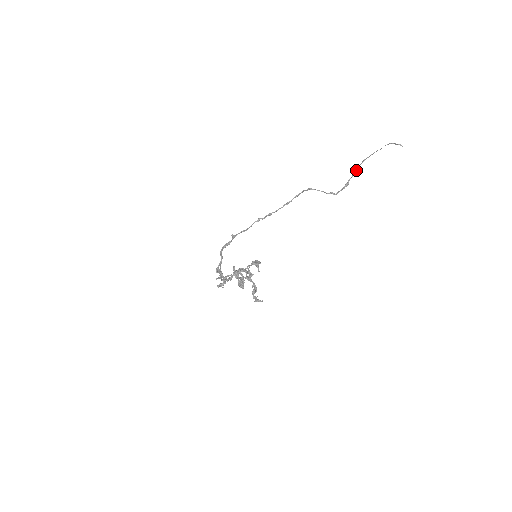
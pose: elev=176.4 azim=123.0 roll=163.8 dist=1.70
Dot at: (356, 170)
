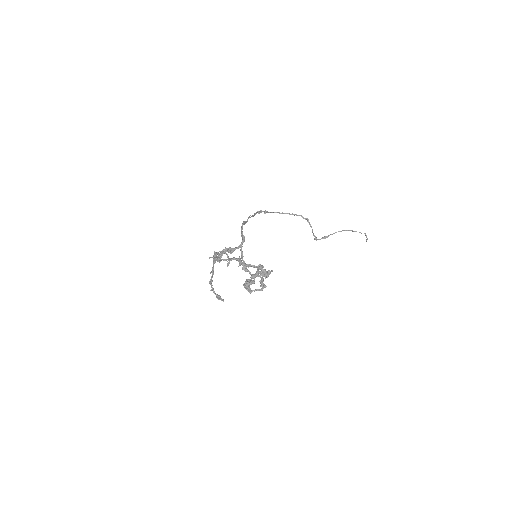
Dot at: (336, 232)
